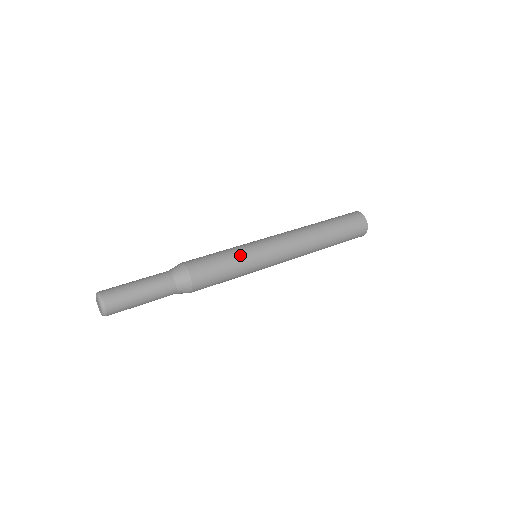
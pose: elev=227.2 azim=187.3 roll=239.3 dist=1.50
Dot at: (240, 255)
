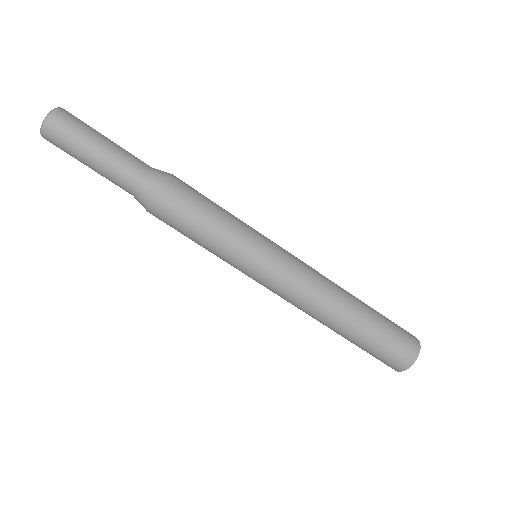
Dot at: (233, 236)
